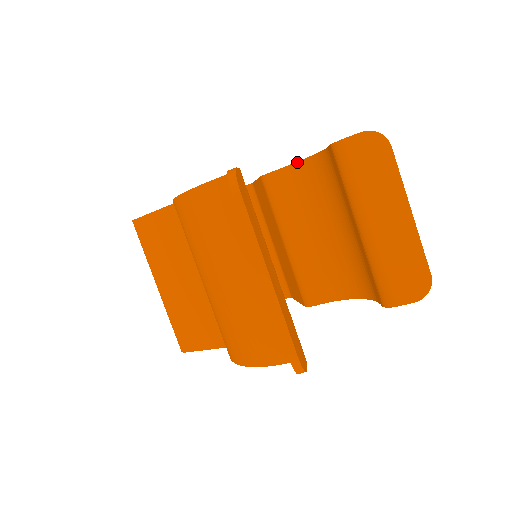
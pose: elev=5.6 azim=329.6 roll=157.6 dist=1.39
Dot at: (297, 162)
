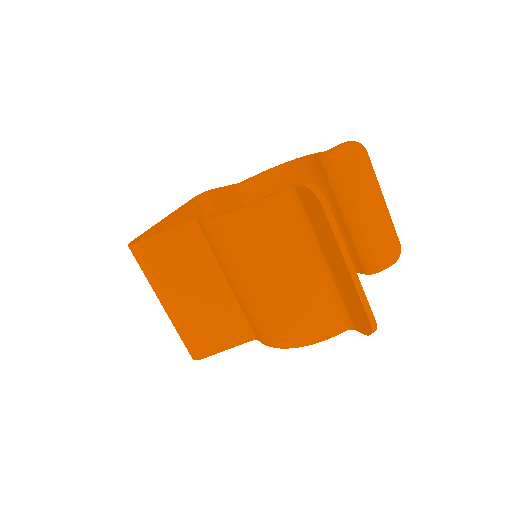
Dot at: (270, 170)
